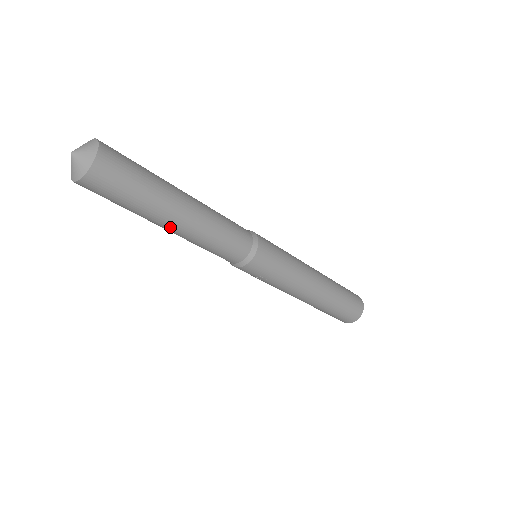
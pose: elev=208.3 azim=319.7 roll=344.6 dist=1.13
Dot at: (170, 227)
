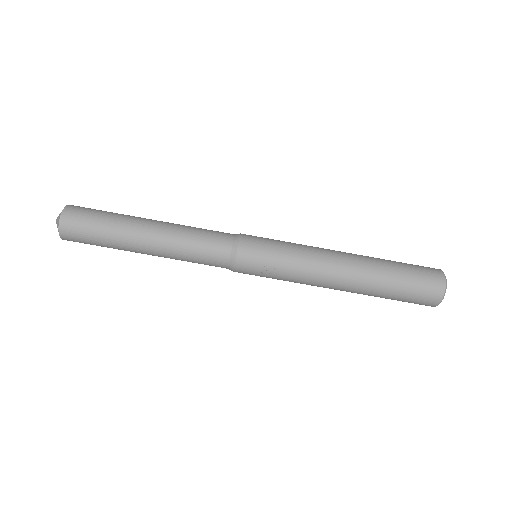
Dot at: (144, 244)
